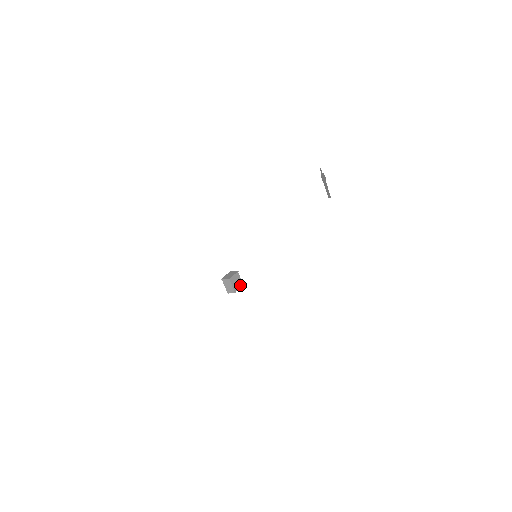
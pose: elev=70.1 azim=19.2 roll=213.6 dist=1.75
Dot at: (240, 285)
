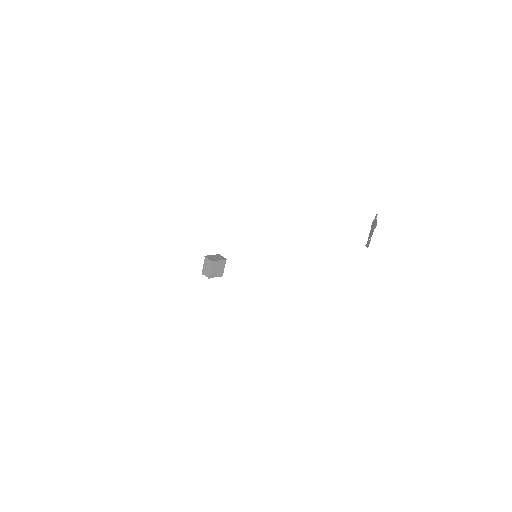
Dot at: (219, 274)
